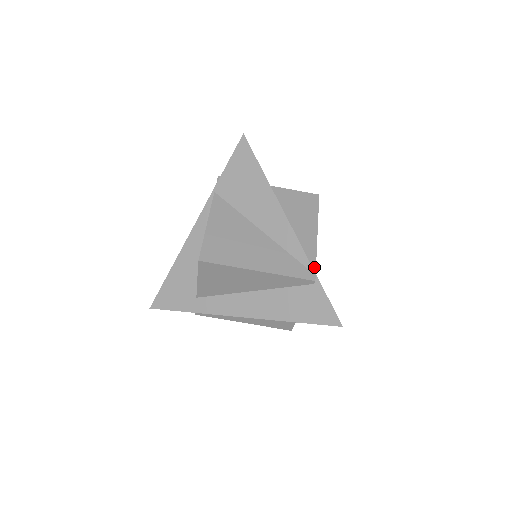
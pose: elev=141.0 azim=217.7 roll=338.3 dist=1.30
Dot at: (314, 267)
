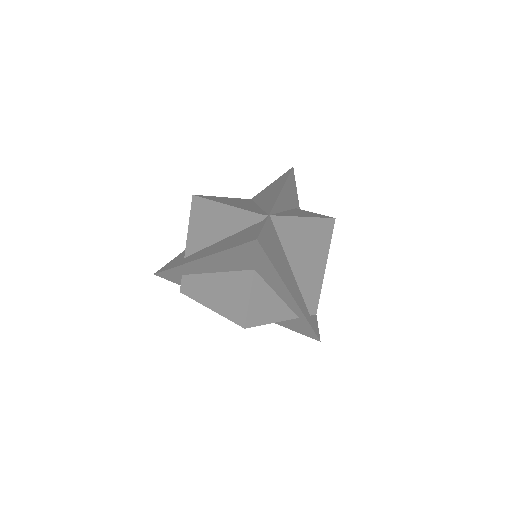
Dot at: (274, 215)
